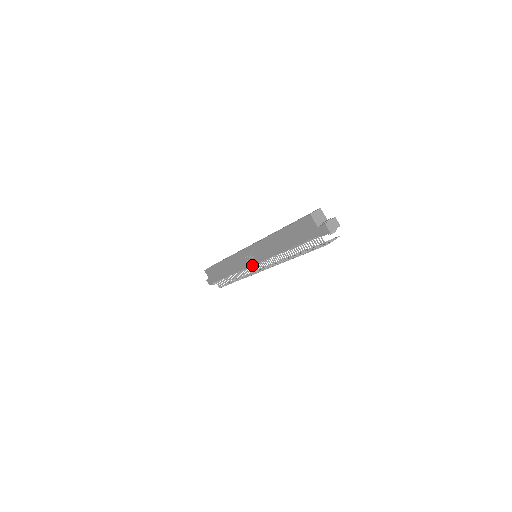
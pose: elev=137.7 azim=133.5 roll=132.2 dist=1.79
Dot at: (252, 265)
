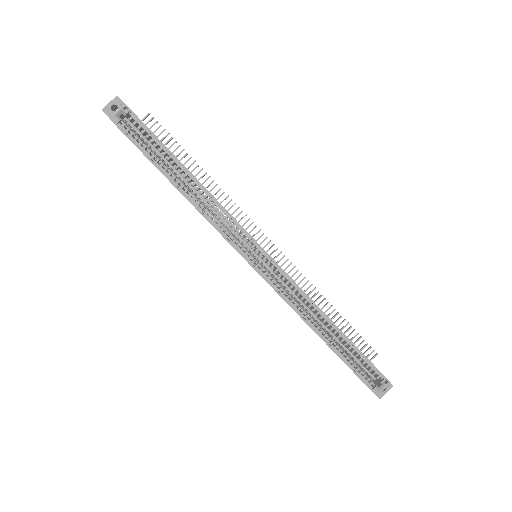
Dot at: occluded
